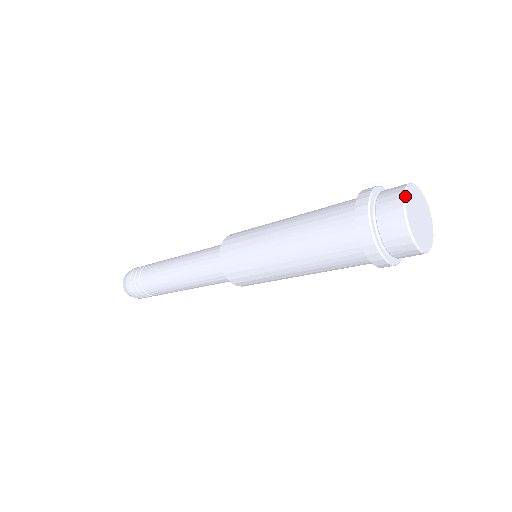
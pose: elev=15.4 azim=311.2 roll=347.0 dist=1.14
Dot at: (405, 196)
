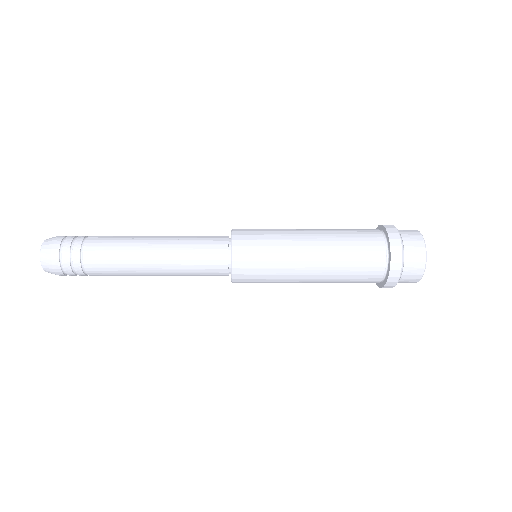
Dot at: occluded
